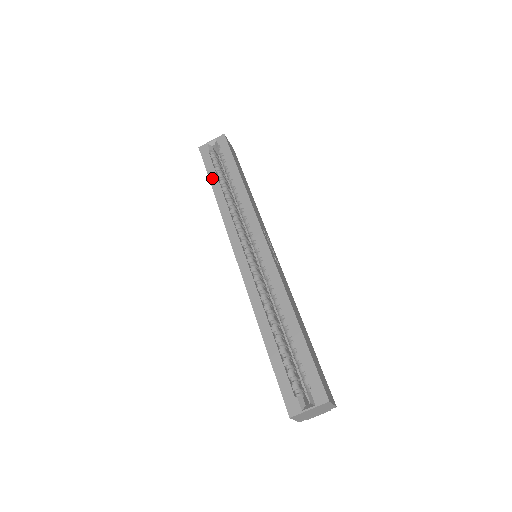
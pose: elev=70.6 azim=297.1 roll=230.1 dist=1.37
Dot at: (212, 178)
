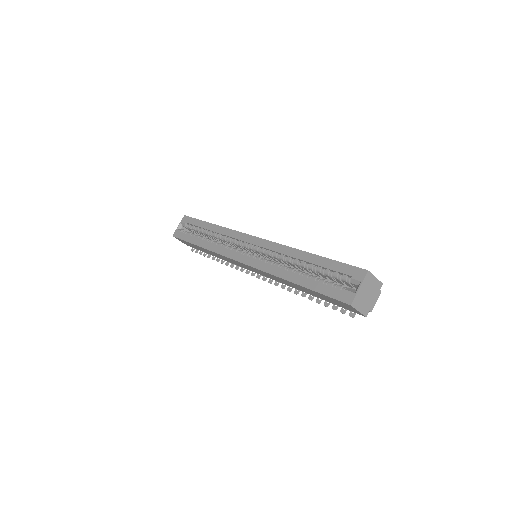
Dot at: (193, 241)
